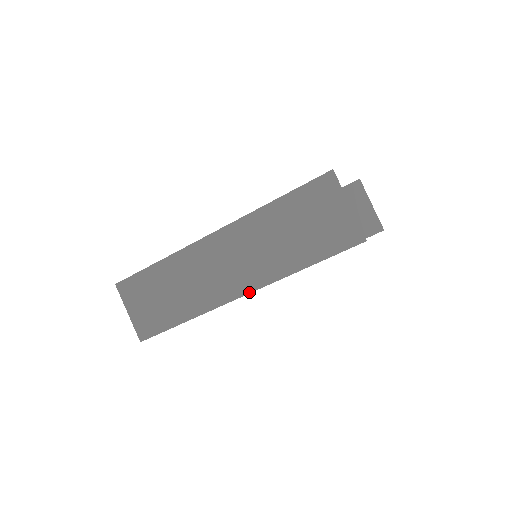
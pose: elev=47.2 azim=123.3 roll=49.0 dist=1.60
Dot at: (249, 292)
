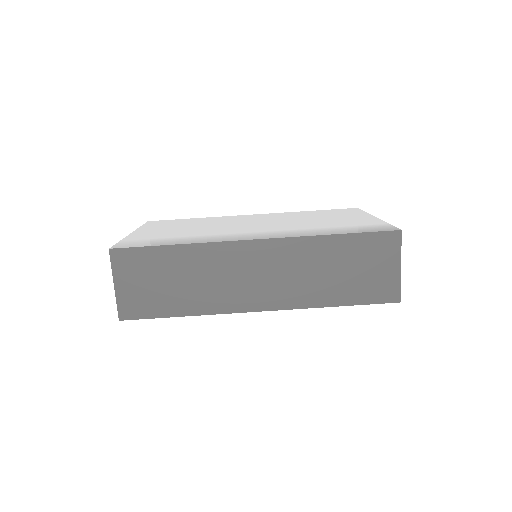
Dot at: (271, 309)
